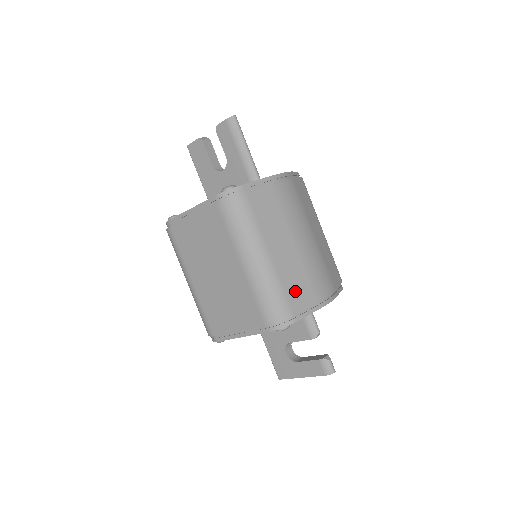
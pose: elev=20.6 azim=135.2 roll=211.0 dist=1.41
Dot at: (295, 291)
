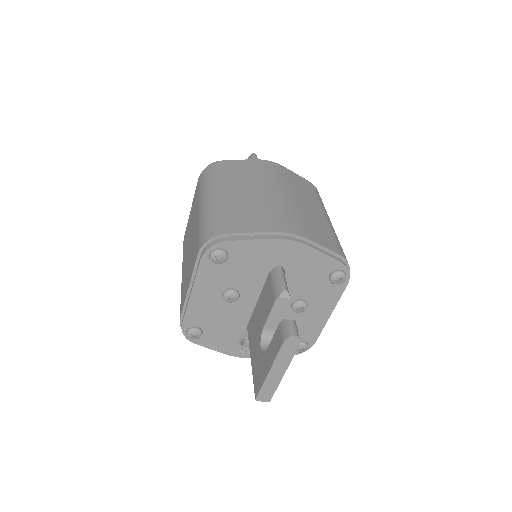
Dot at: (239, 219)
